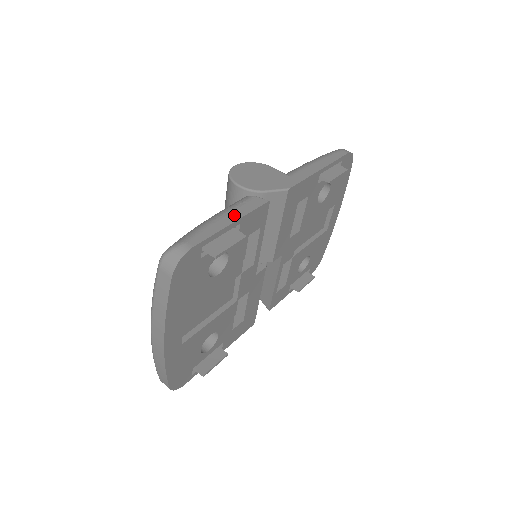
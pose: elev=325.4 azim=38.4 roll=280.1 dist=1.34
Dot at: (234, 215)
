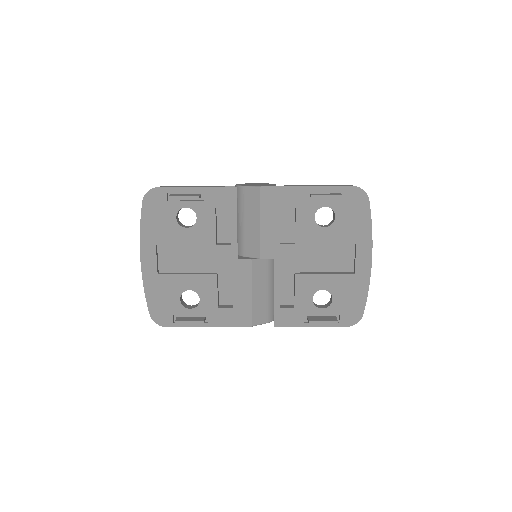
Dot at: (203, 186)
